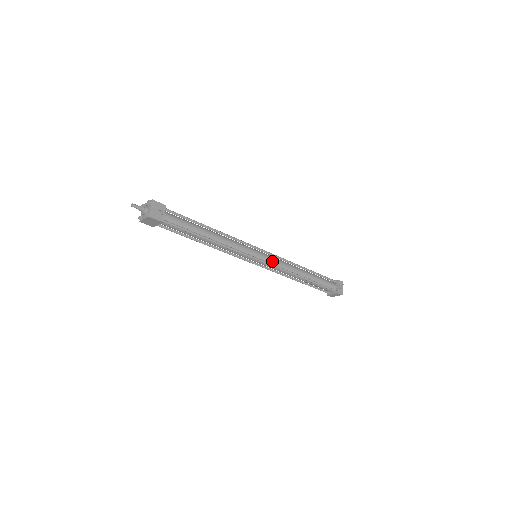
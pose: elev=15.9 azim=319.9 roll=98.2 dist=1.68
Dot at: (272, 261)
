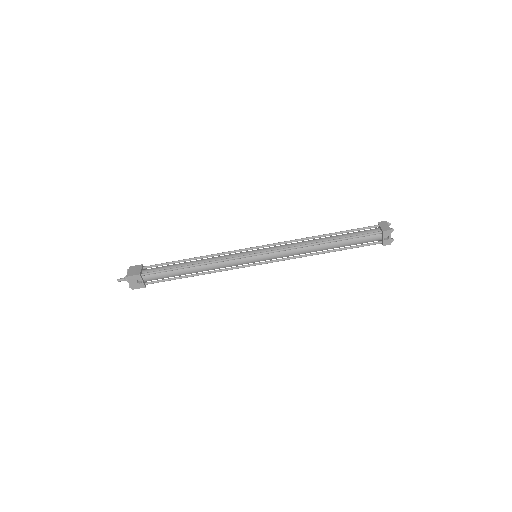
Dot at: (274, 257)
